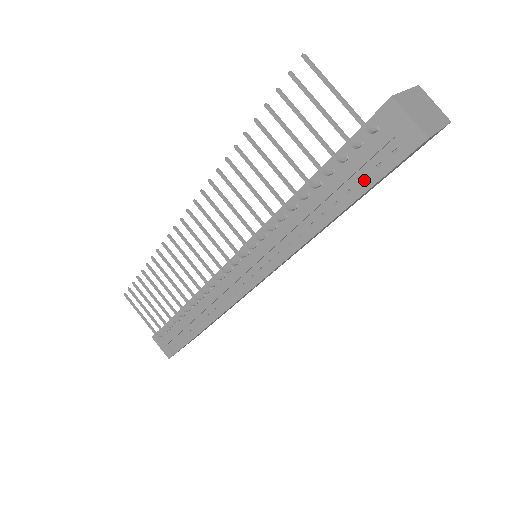
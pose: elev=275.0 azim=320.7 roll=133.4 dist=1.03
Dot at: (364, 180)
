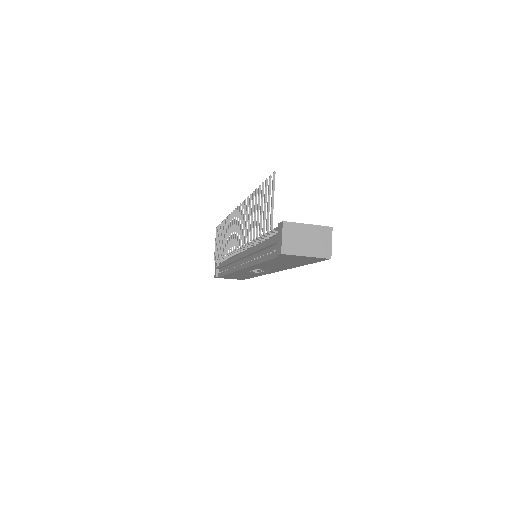
Dot at: occluded
